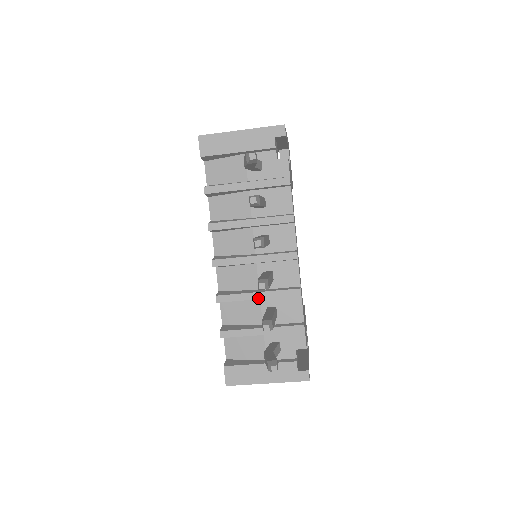
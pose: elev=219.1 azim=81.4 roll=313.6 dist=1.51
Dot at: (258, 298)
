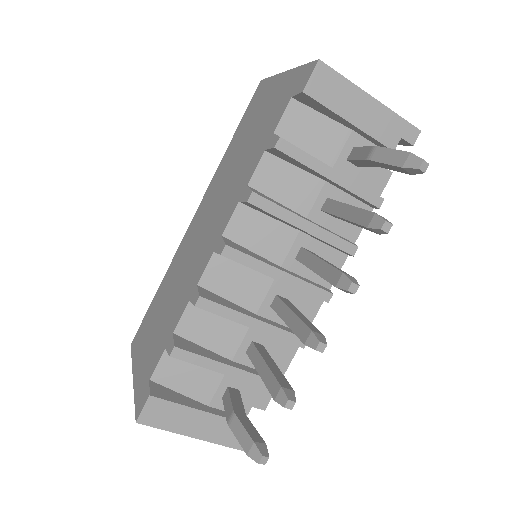
Dot at: (253, 327)
